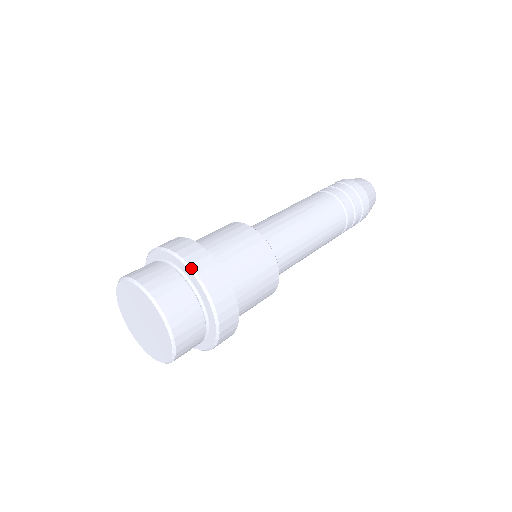
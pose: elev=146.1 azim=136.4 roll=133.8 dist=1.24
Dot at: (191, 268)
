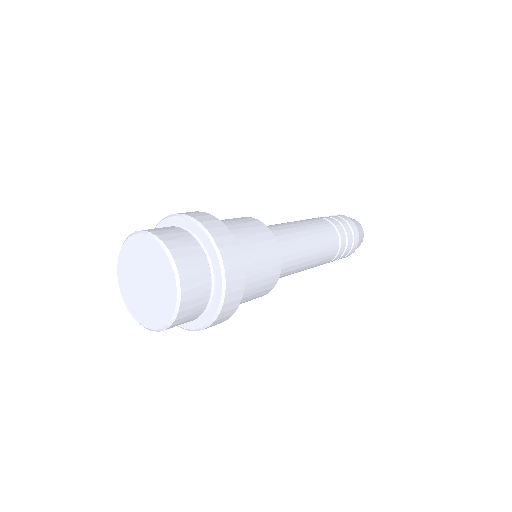
Dot at: (159, 222)
